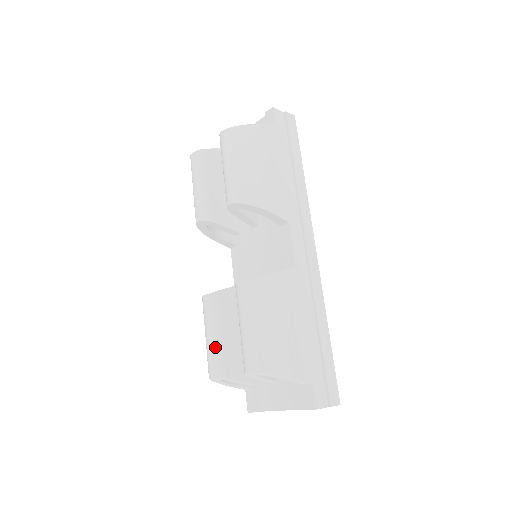
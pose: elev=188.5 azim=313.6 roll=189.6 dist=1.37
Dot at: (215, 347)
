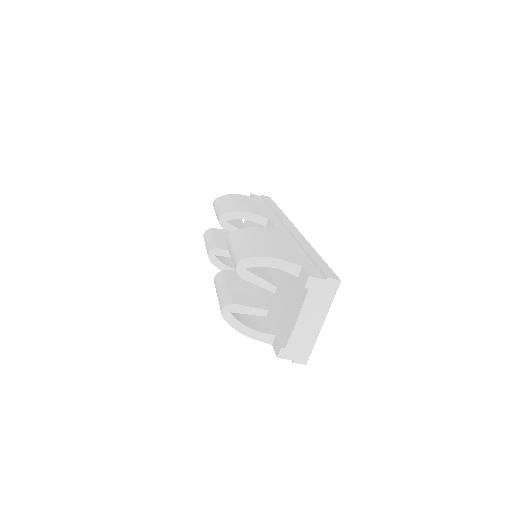
Dot at: (223, 293)
